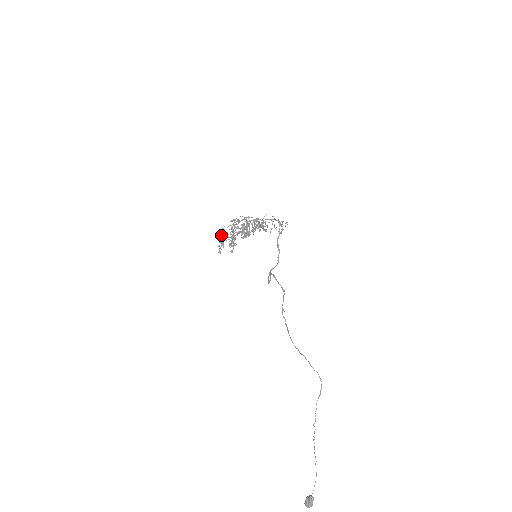
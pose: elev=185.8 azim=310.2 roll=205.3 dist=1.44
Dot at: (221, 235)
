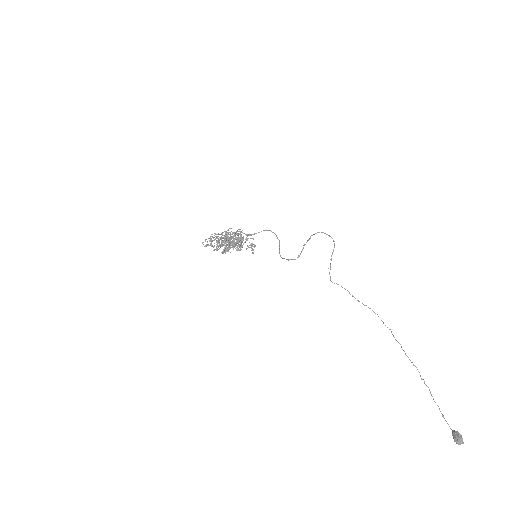
Dot at: (225, 231)
